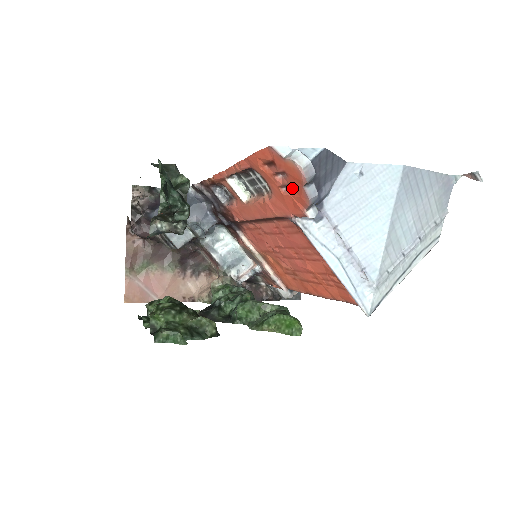
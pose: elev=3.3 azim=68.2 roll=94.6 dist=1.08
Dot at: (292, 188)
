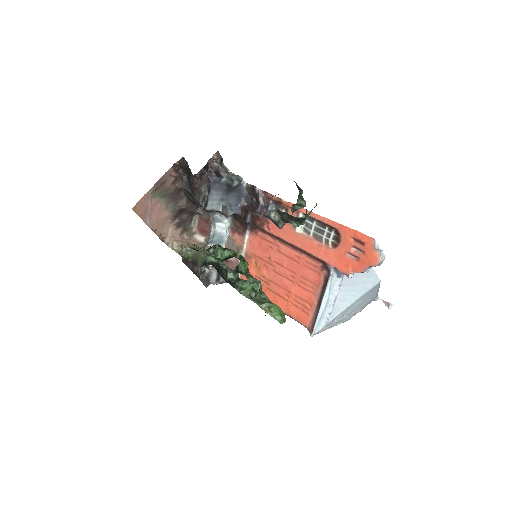
Dot at: (357, 260)
